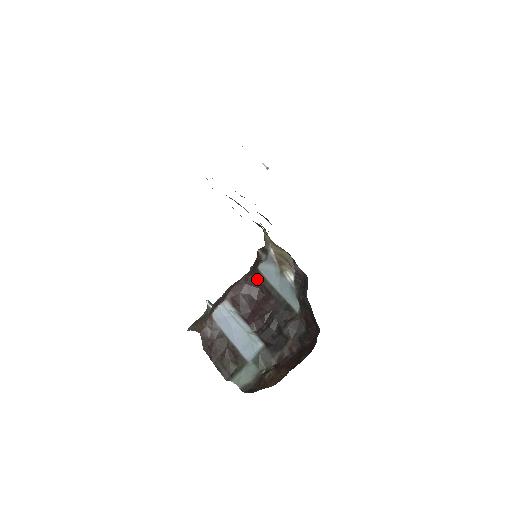
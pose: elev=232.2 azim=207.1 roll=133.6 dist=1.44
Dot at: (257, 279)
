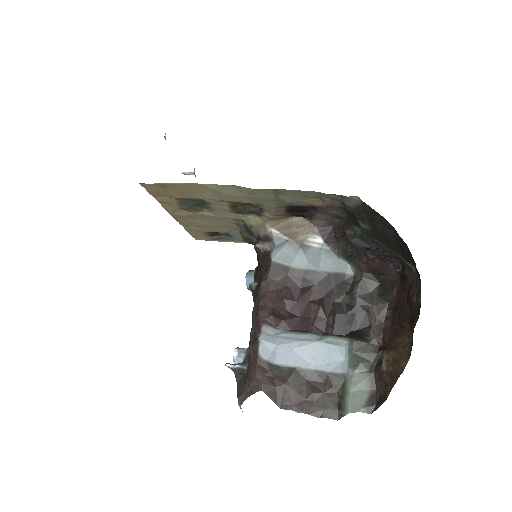
Dot at: (279, 275)
